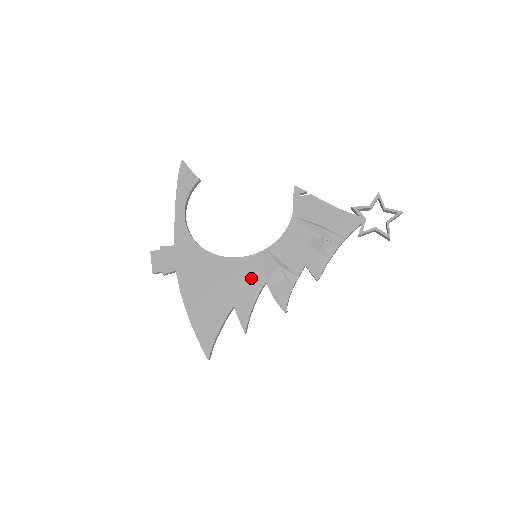
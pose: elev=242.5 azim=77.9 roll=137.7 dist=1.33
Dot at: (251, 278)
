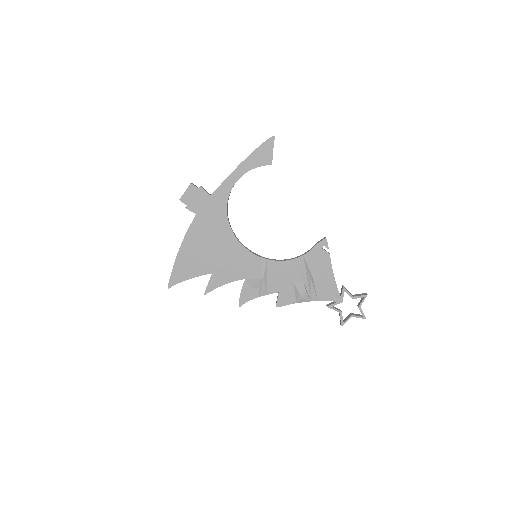
Dot at: (239, 267)
